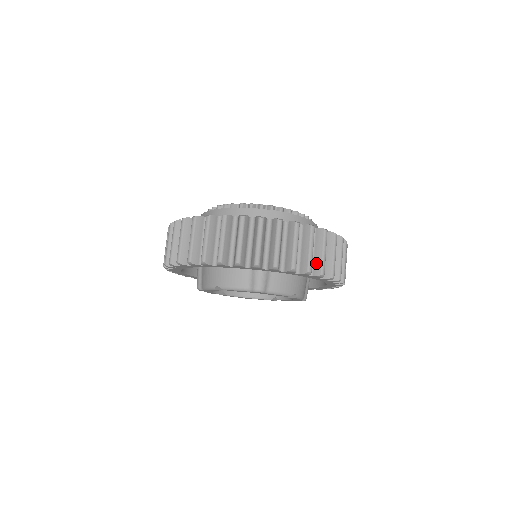
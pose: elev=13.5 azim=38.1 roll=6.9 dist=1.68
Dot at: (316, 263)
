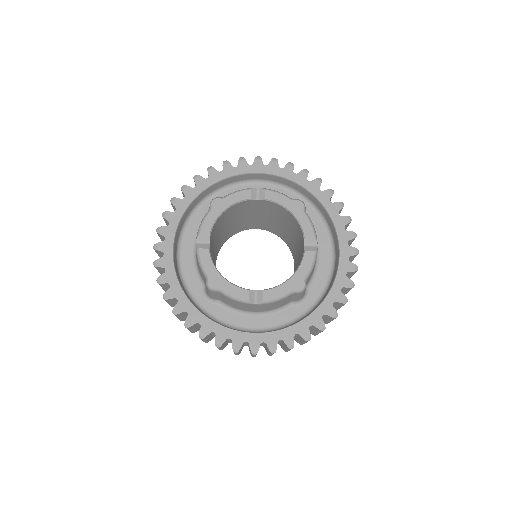
Dot at: occluded
